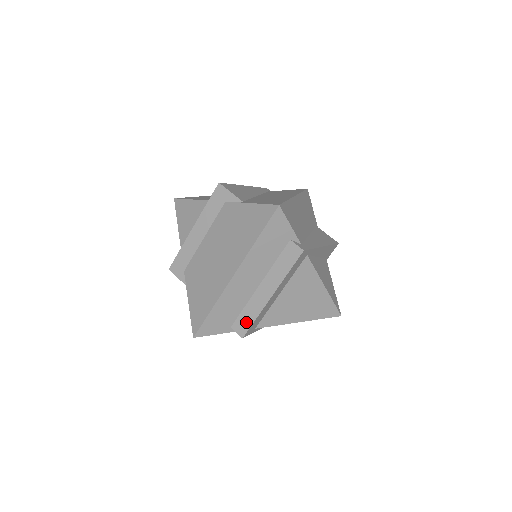
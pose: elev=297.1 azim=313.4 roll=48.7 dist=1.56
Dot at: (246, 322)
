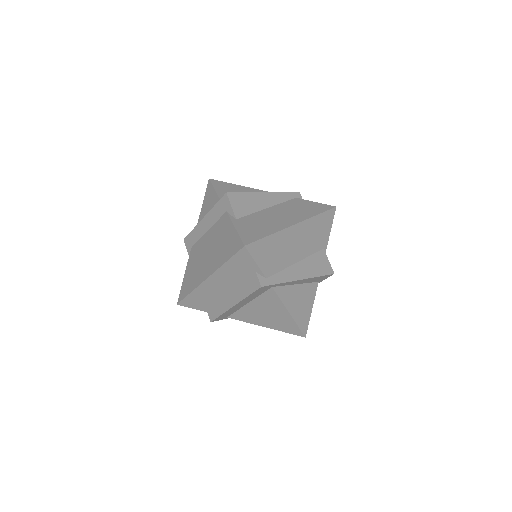
Dot at: (215, 312)
